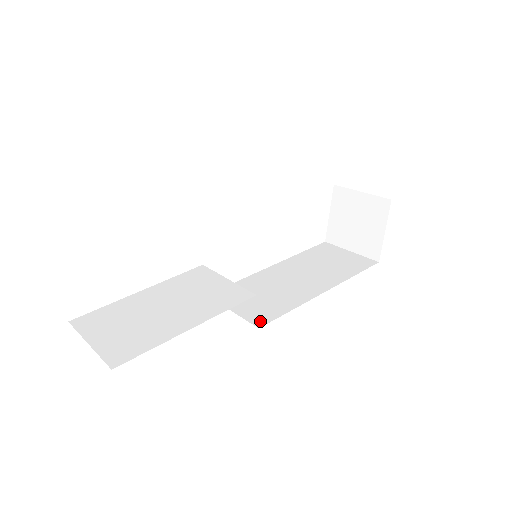
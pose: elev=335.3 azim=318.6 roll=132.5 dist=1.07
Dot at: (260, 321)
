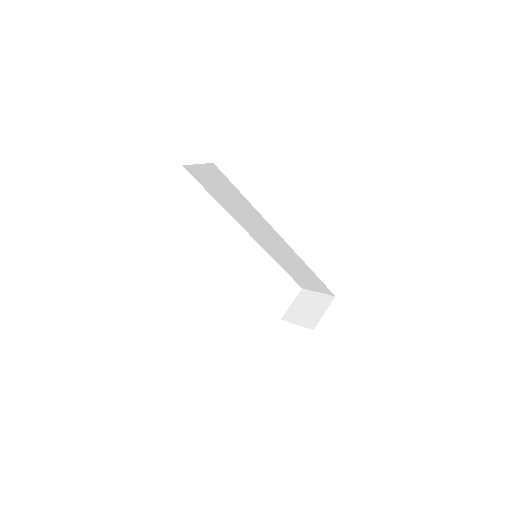
Dot at: occluded
